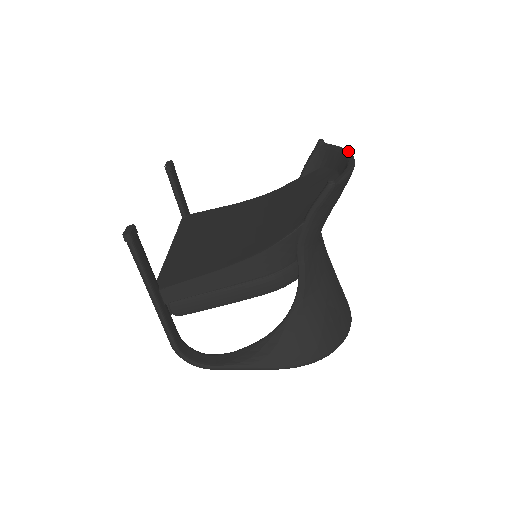
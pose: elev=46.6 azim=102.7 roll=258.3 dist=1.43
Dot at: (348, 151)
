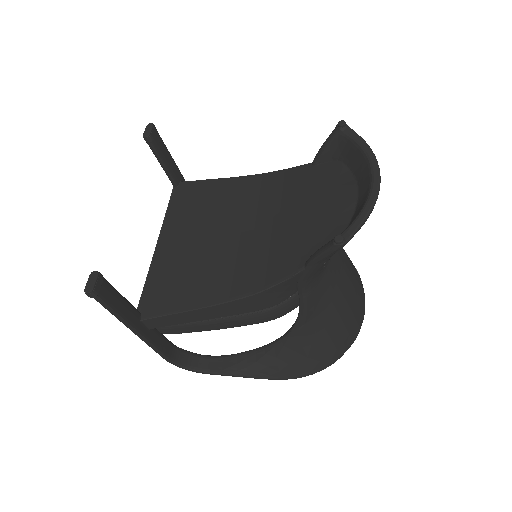
Dot at: (374, 159)
